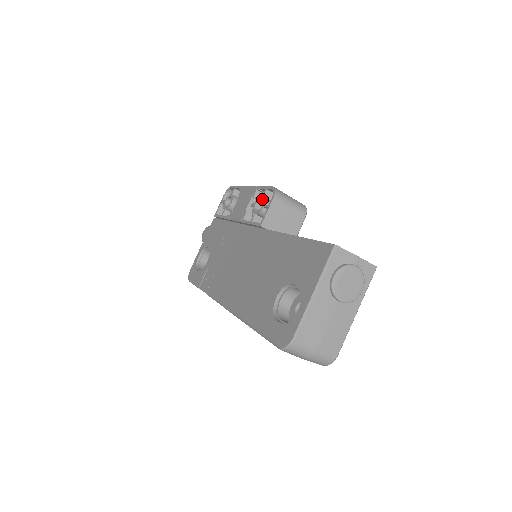
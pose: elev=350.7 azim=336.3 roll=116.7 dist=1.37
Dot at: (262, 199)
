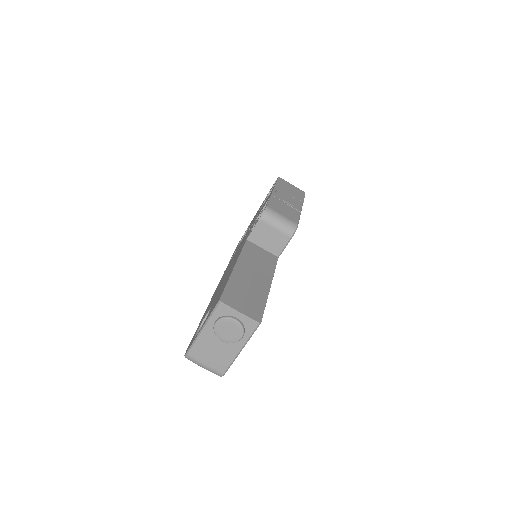
Dot at: (261, 213)
